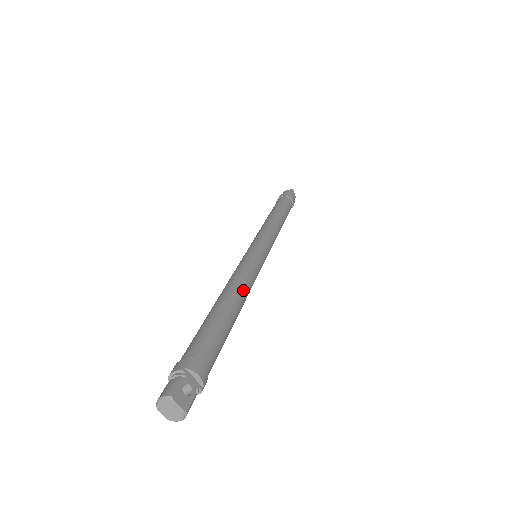
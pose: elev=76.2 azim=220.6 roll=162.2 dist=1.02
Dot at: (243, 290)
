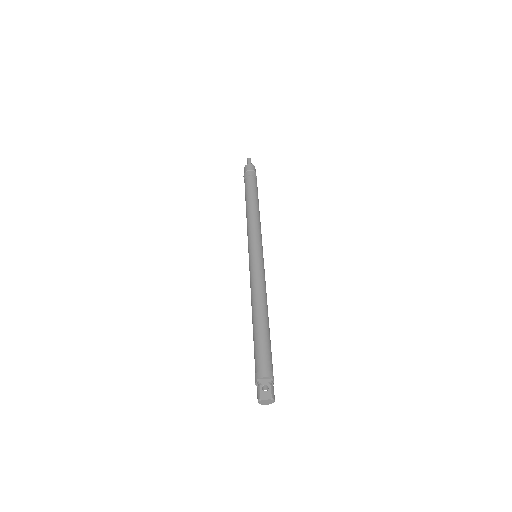
Dot at: (259, 298)
